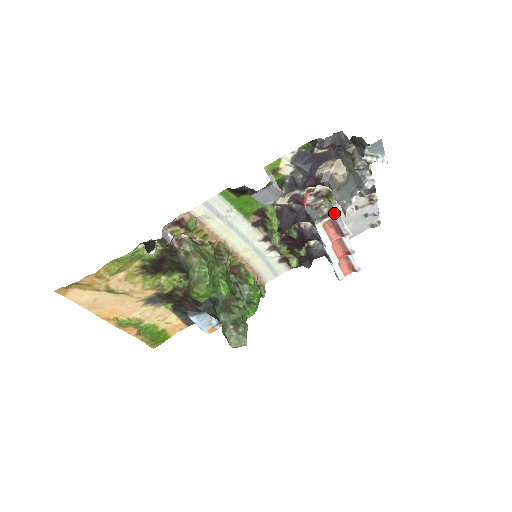
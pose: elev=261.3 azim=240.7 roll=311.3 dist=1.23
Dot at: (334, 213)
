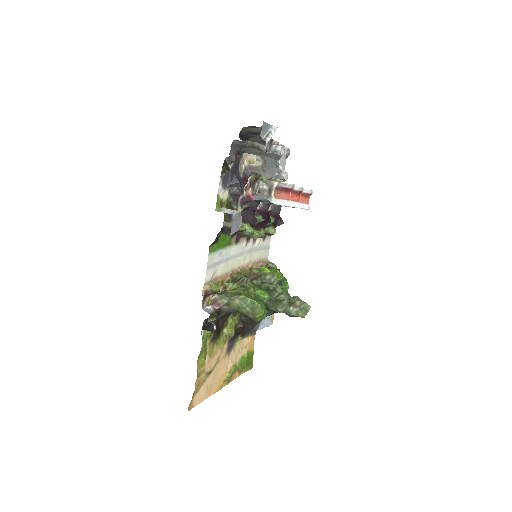
Dot at: (273, 184)
